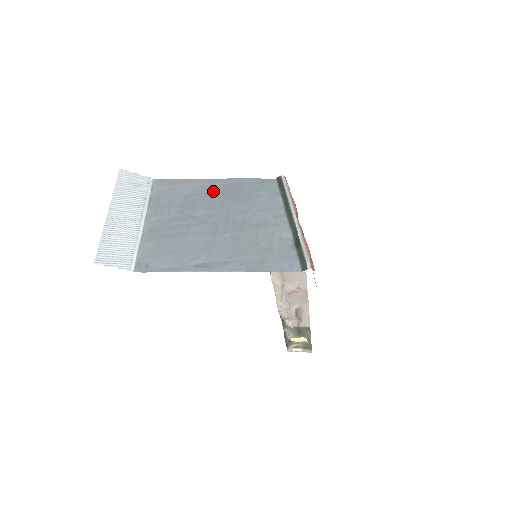
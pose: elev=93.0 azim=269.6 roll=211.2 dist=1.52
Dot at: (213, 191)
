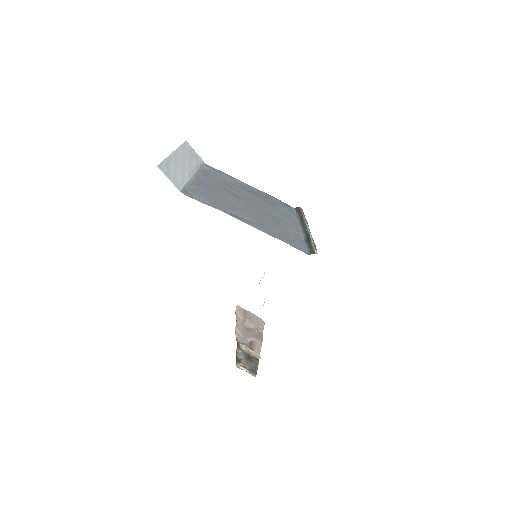
Dot at: (248, 190)
